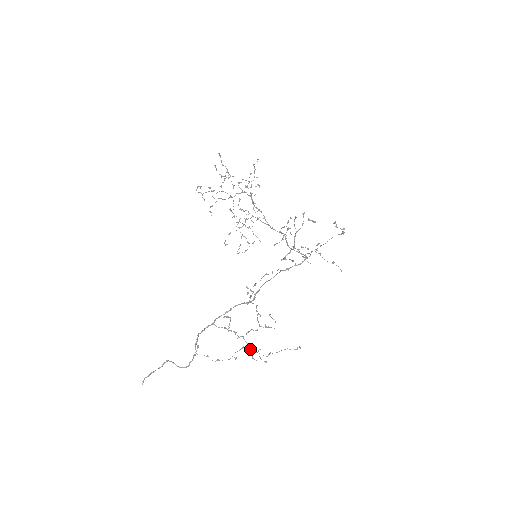
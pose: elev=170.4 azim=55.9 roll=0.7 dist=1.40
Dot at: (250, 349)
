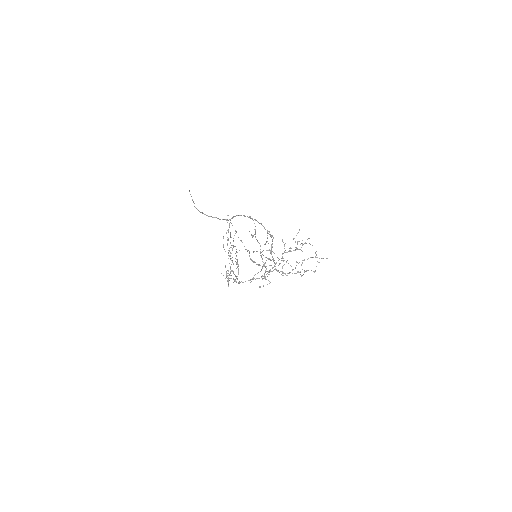
Dot at: (269, 250)
